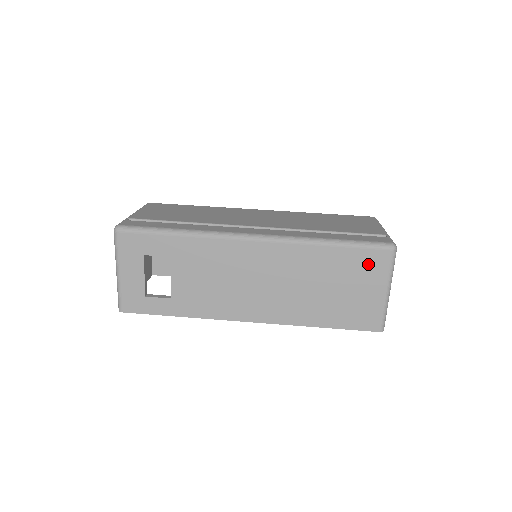
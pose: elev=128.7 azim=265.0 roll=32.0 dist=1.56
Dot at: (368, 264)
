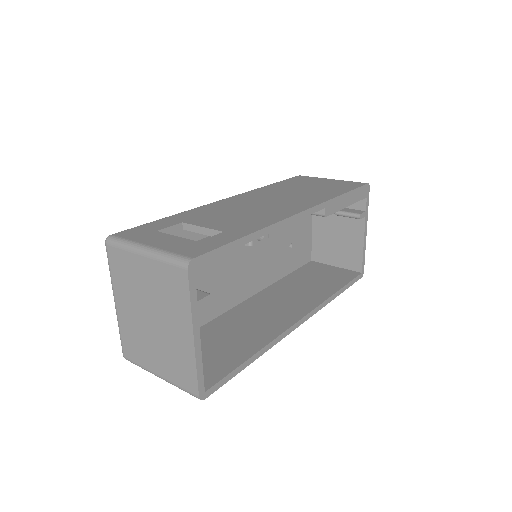
Dot at: (301, 180)
